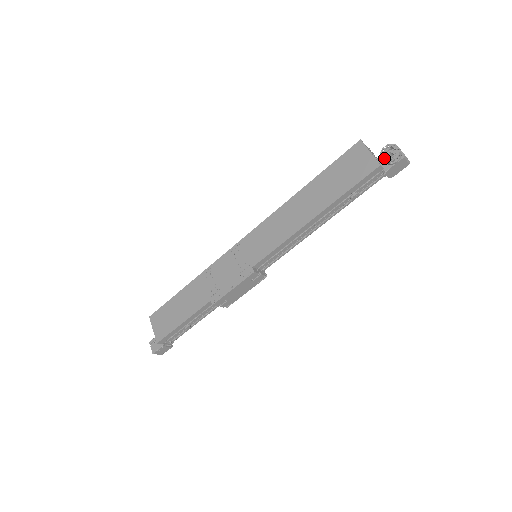
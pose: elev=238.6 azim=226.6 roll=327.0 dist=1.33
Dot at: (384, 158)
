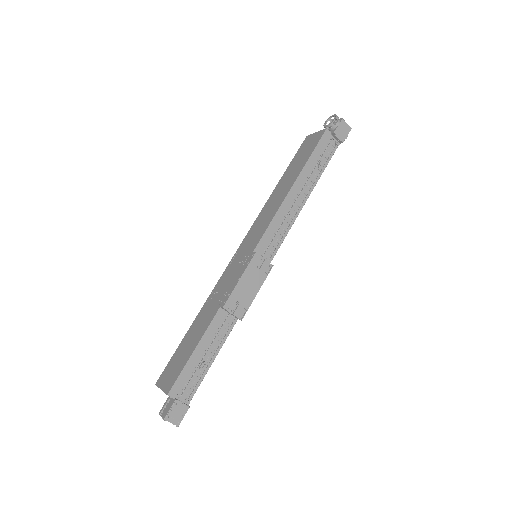
Dot at: (327, 125)
